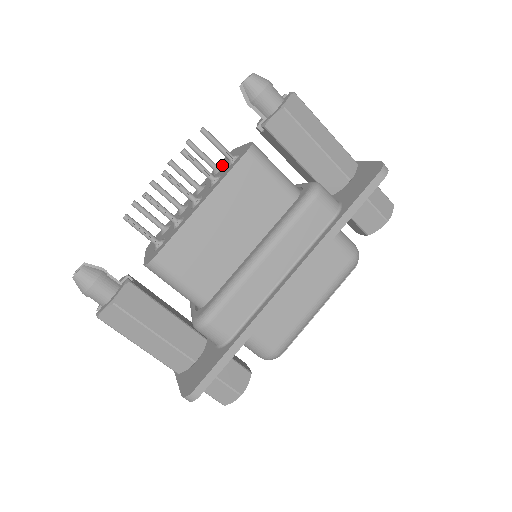
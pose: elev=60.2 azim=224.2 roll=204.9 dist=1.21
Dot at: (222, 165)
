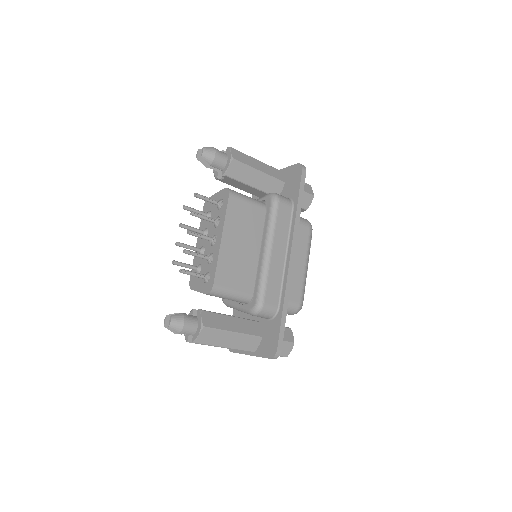
Dot at: (209, 211)
